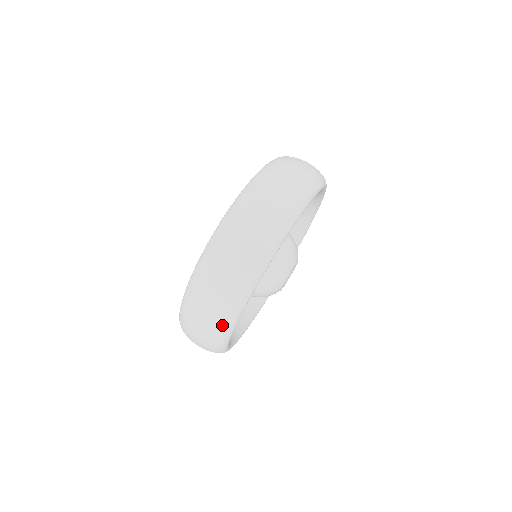
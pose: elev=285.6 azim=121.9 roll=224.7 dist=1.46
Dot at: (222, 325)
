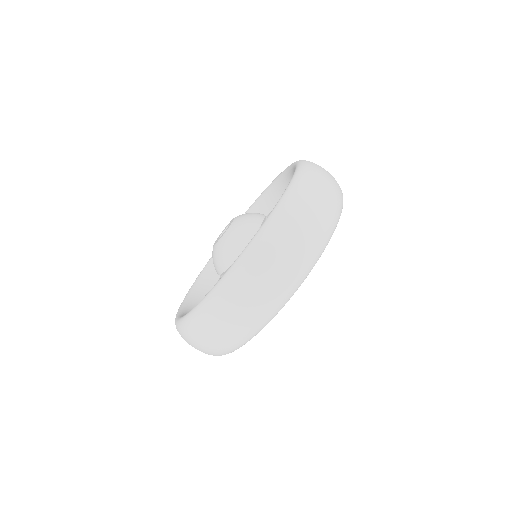
Dot at: (259, 321)
